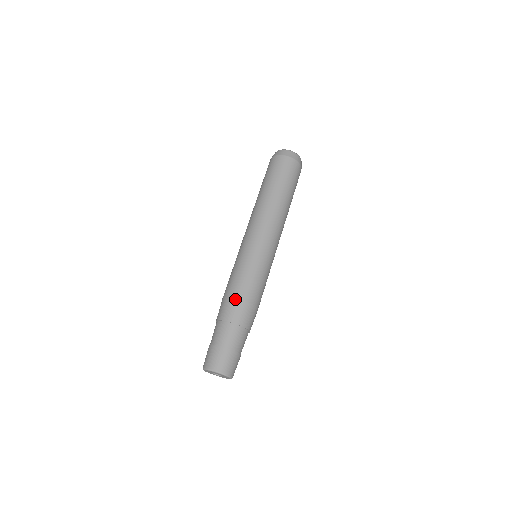
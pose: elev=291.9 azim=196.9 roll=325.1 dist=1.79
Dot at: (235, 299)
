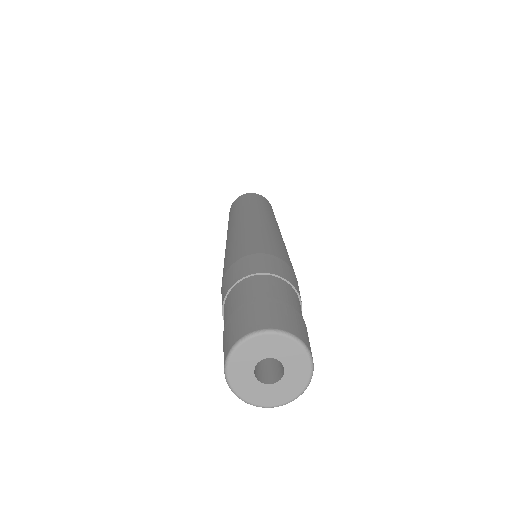
Dot at: (286, 262)
